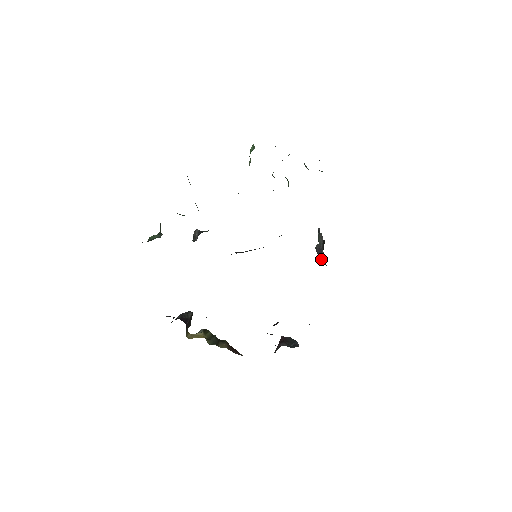
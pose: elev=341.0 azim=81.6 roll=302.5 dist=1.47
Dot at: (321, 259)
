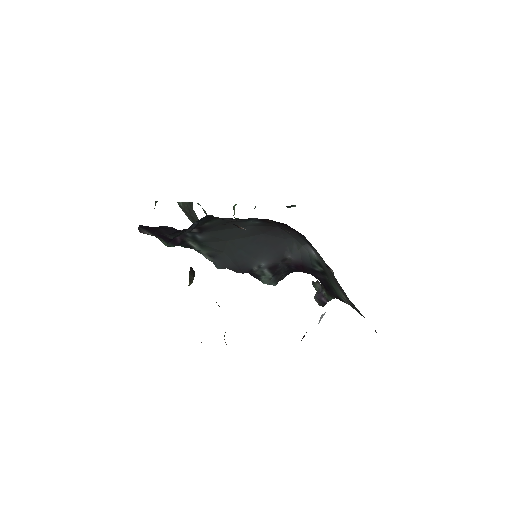
Dot at: (324, 303)
